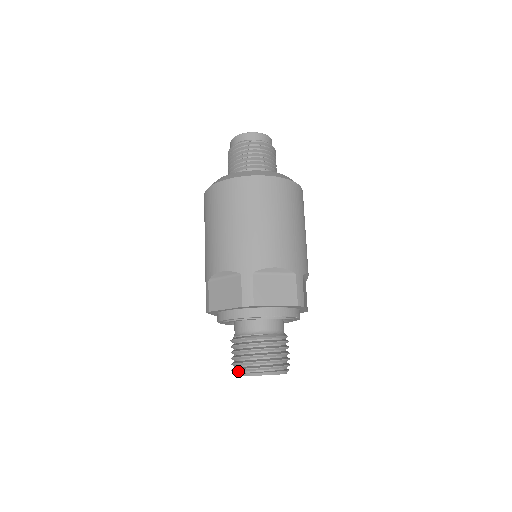
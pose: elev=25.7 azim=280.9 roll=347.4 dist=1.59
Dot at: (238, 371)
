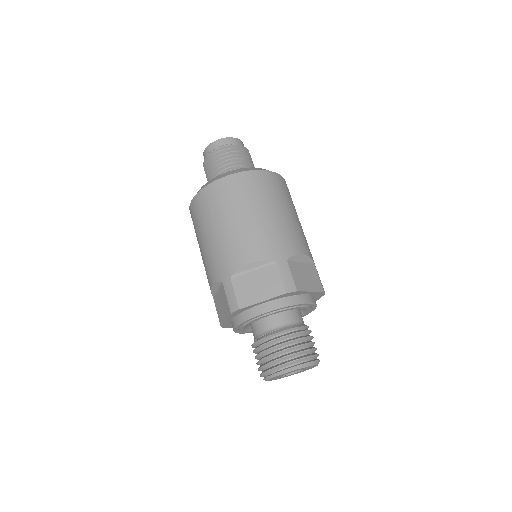
Dot at: (263, 376)
